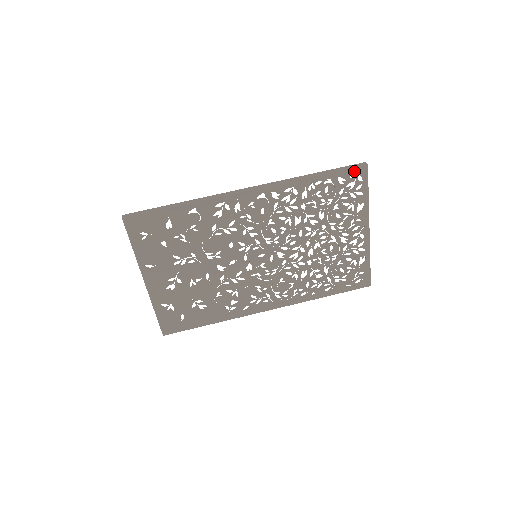
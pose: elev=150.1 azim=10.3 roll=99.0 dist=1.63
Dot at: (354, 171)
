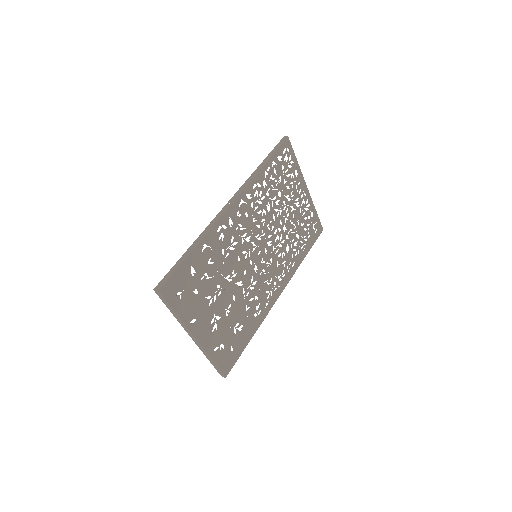
Dot at: (283, 146)
